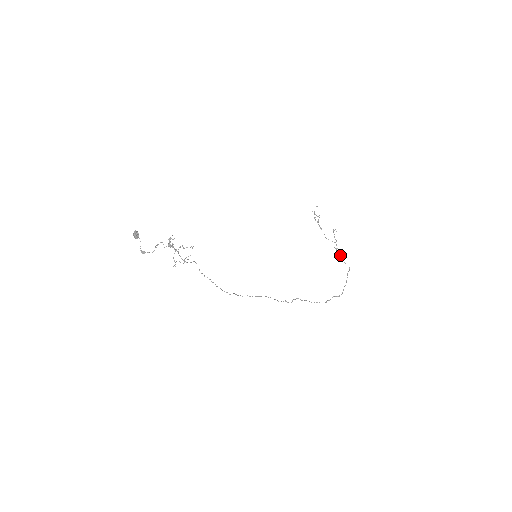
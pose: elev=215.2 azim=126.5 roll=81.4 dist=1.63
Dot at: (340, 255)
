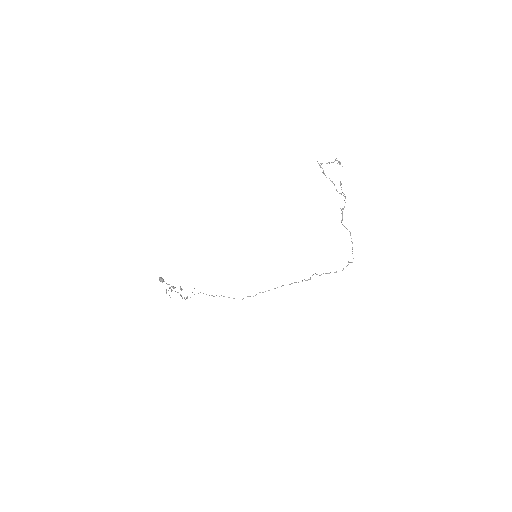
Dot at: (342, 218)
